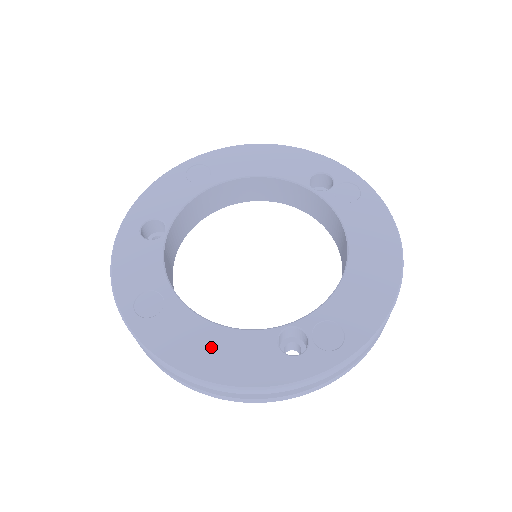
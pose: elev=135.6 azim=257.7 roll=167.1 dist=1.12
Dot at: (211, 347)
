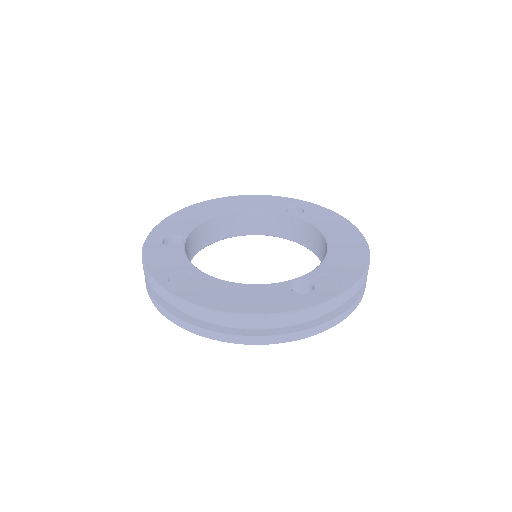
Dot at: (239, 295)
